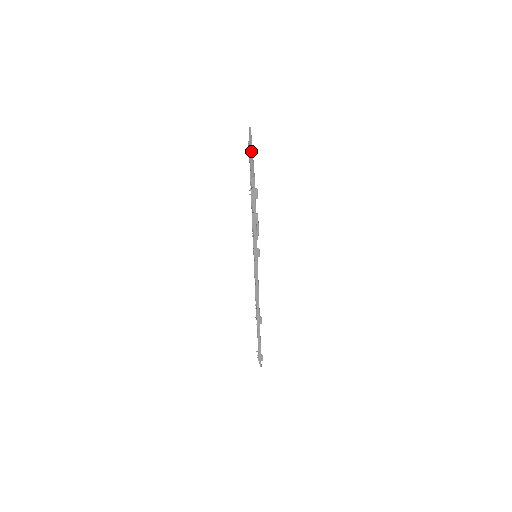
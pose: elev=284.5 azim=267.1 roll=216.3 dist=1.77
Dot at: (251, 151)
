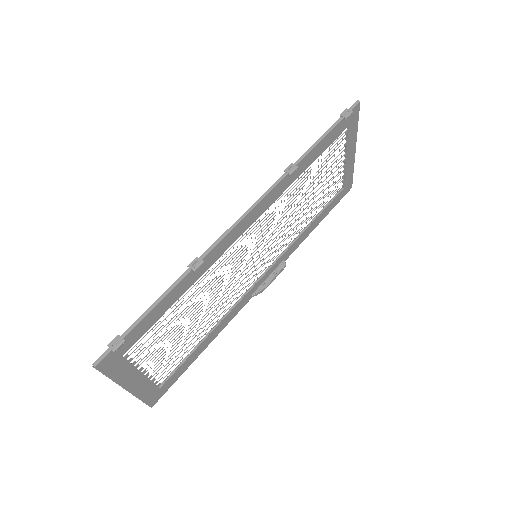
Dot at: (355, 144)
